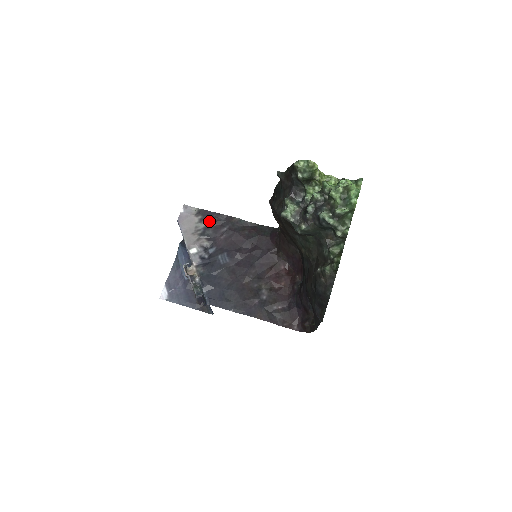
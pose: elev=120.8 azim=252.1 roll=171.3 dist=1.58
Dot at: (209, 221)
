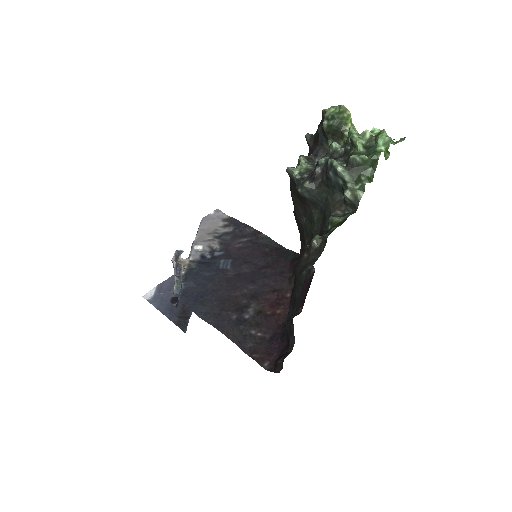
Dot at: (233, 228)
